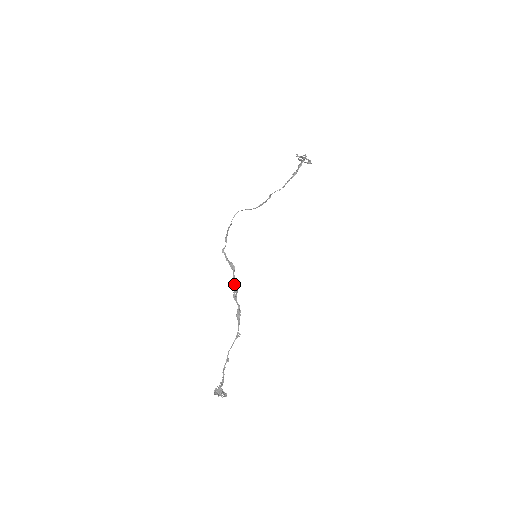
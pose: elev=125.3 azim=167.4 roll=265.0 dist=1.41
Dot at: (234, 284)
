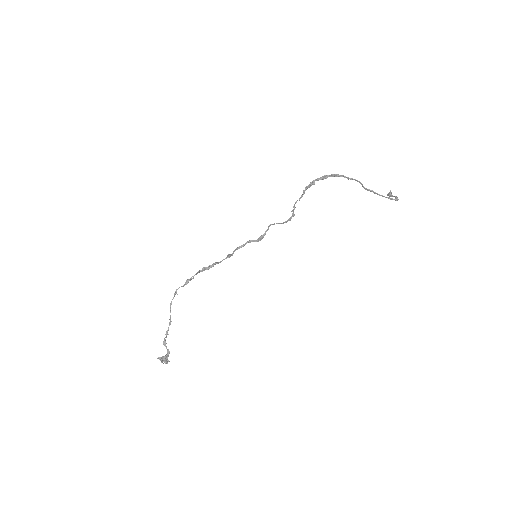
Dot at: (212, 265)
